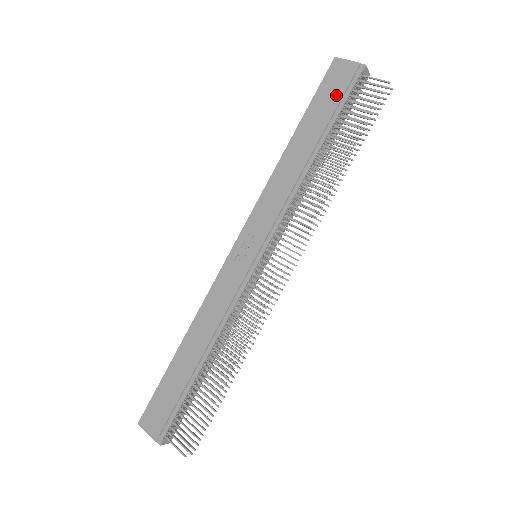
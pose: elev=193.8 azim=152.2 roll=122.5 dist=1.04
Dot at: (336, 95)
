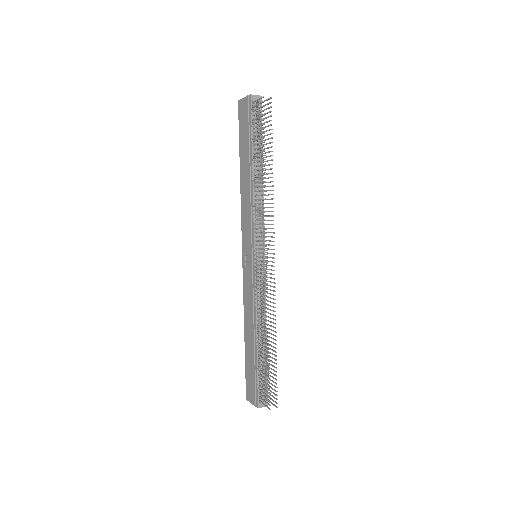
Dot at: (246, 125)
